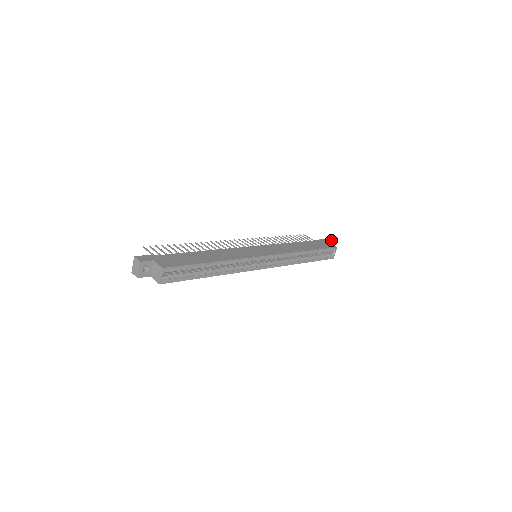
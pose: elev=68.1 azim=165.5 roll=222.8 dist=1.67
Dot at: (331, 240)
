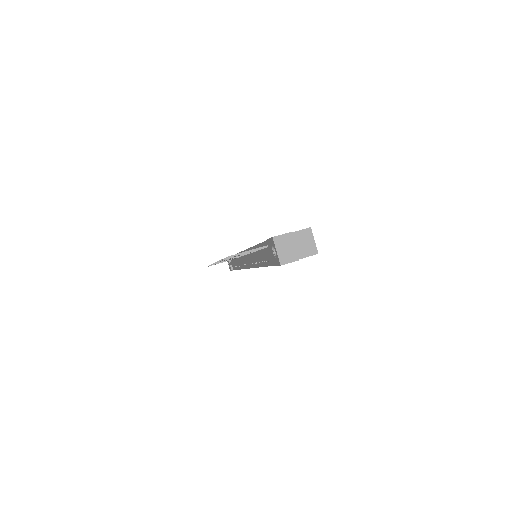
Dot at: occluded
